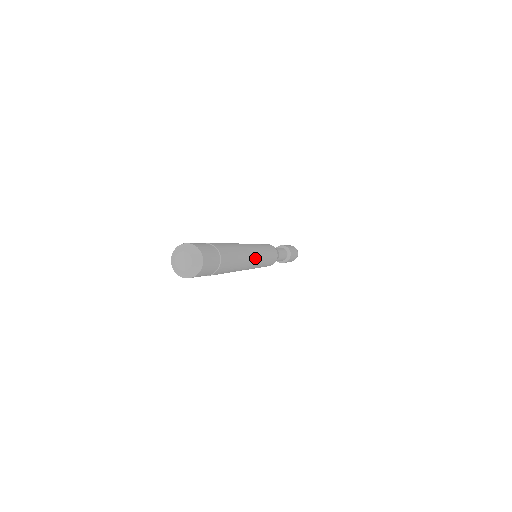
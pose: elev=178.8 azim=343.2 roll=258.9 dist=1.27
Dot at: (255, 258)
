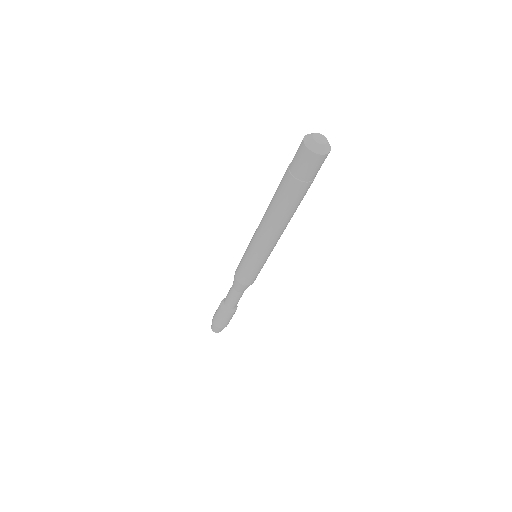
Dot at: (275, 242)
